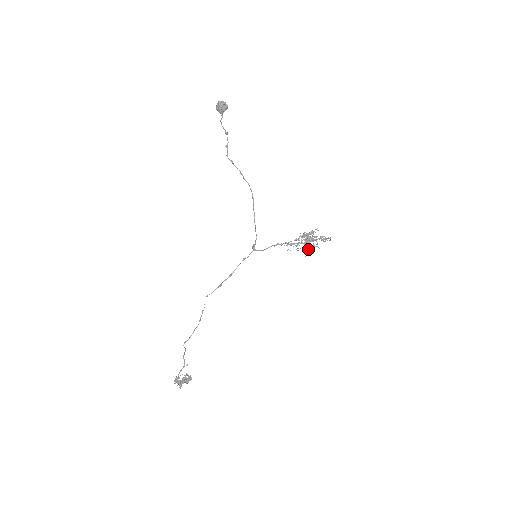
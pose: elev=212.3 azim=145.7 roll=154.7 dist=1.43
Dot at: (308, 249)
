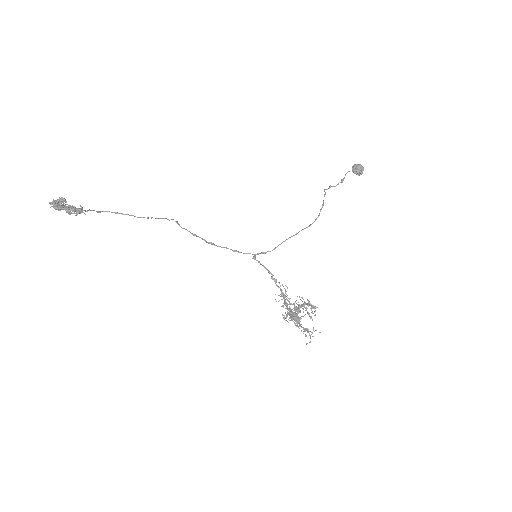
Dot at: occluded
